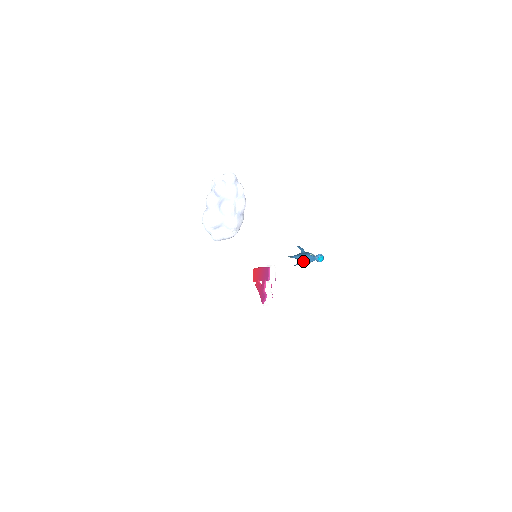
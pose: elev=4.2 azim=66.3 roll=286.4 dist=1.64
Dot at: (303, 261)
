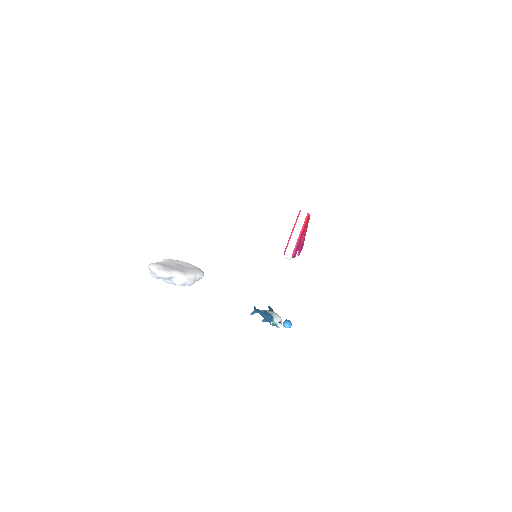
Dot at: occluded
